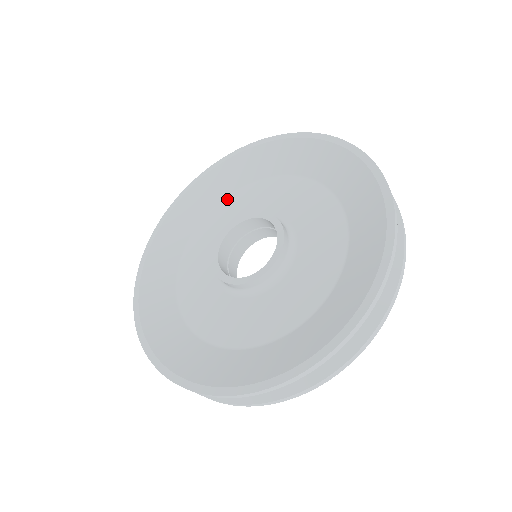
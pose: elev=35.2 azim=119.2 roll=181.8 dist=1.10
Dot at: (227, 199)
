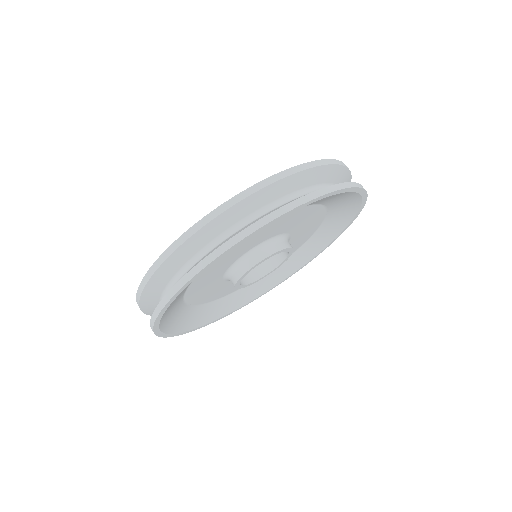
Dot at: occluded
